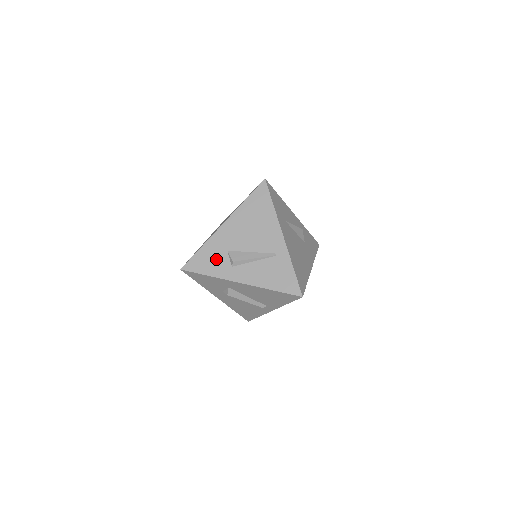
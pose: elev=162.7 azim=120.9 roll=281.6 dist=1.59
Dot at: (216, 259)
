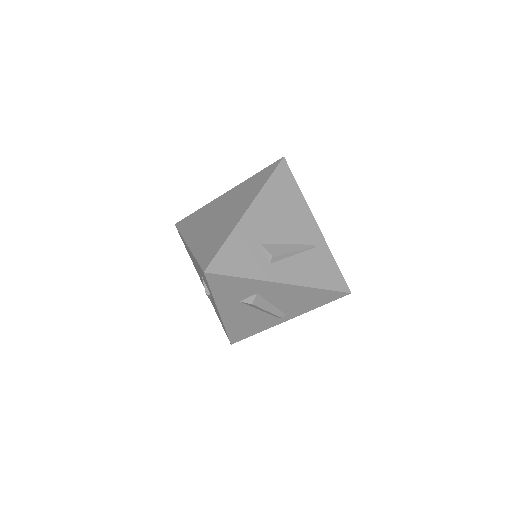
Dot at: (248, 255)
